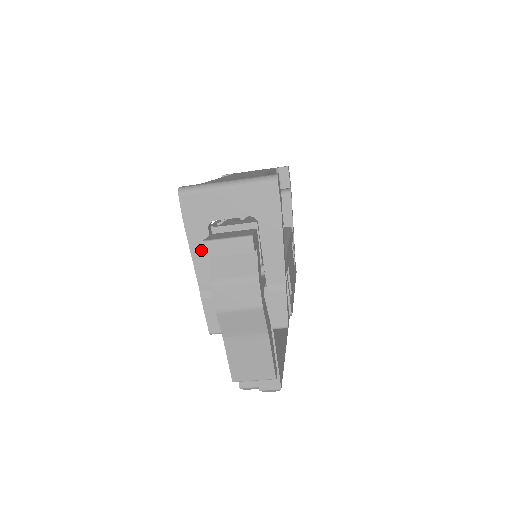
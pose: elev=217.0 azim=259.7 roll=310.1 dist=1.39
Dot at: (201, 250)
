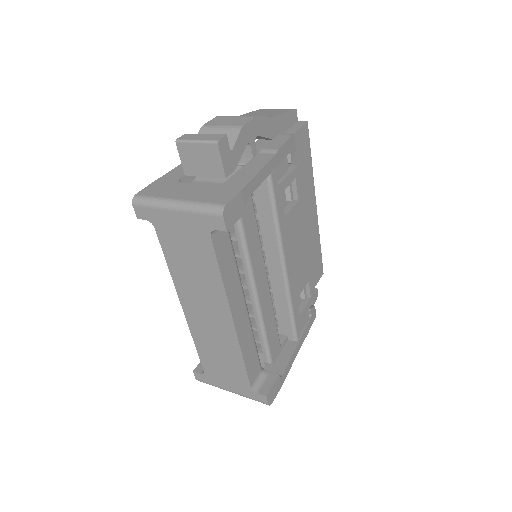
Dot at: occluded
